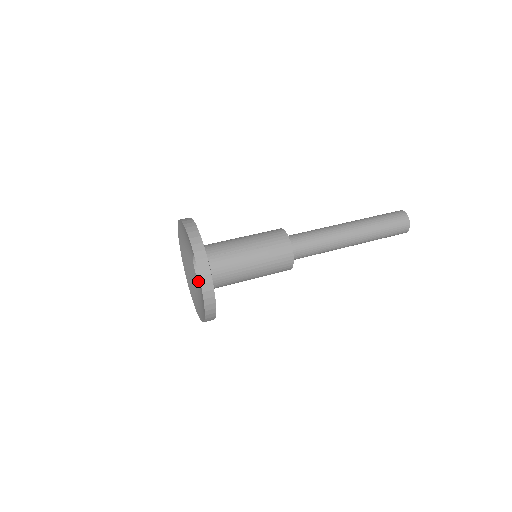
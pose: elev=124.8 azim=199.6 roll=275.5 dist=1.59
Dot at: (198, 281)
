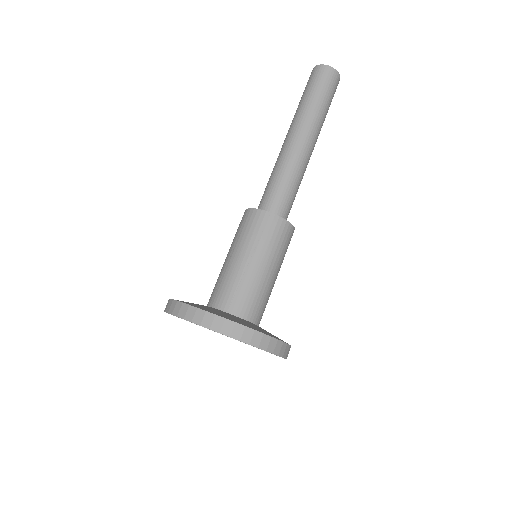
Dot at: occluded
